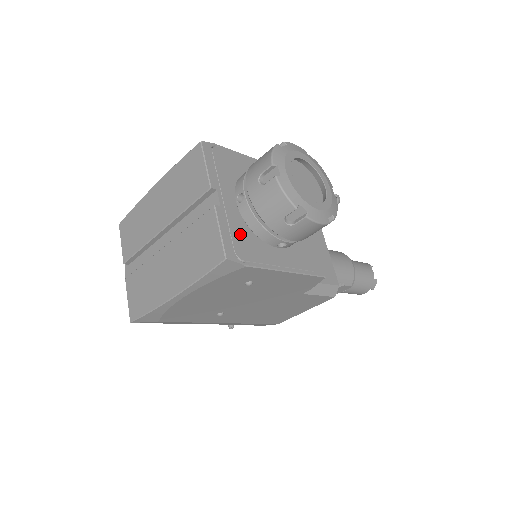
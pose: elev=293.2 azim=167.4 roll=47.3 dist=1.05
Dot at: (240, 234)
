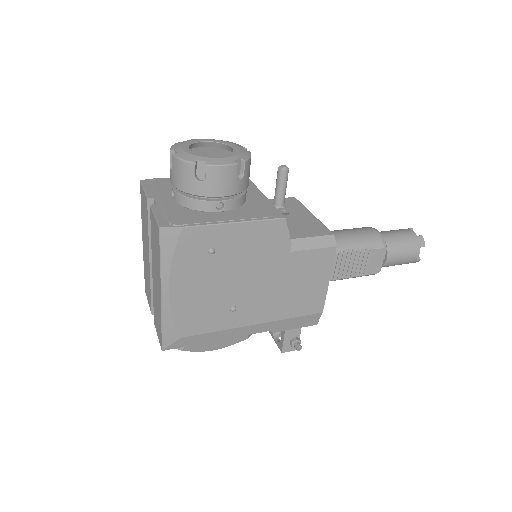
Dot at: (176, 213)
